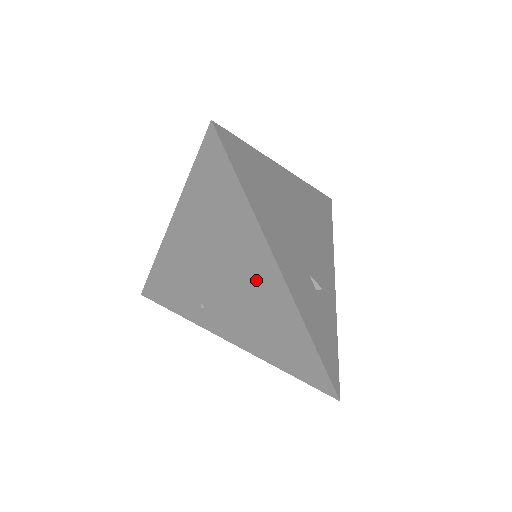
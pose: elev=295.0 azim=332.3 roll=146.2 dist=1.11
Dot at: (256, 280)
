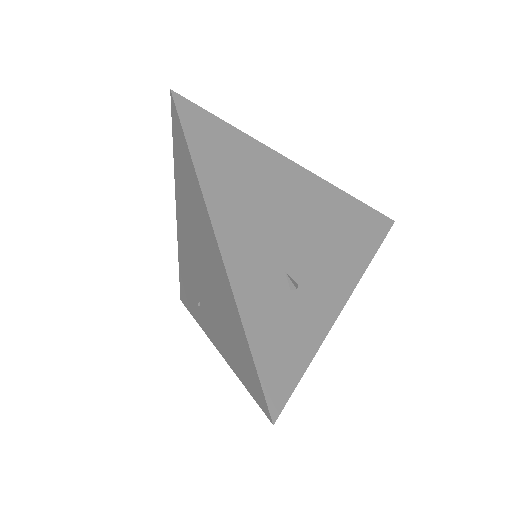
Dot at: (211, 261)
